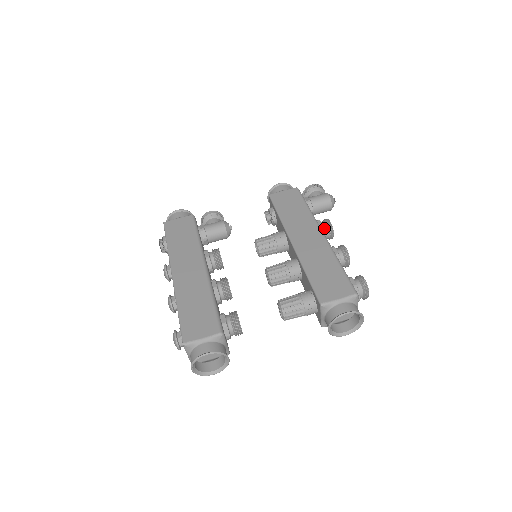
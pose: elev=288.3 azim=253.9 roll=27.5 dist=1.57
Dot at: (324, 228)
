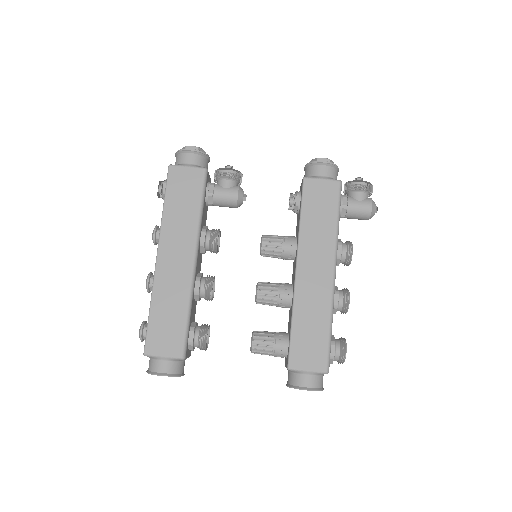
Dot at: (342, 257)
